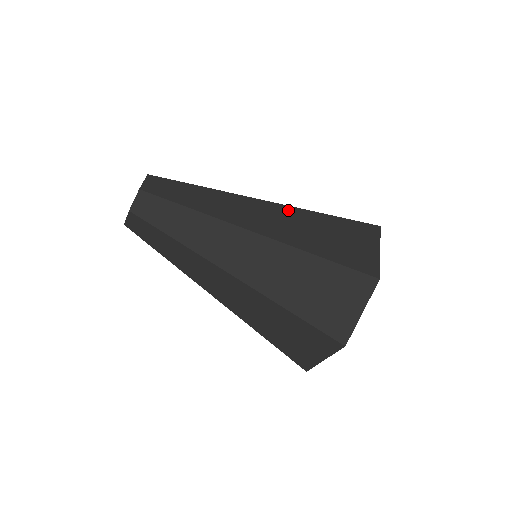
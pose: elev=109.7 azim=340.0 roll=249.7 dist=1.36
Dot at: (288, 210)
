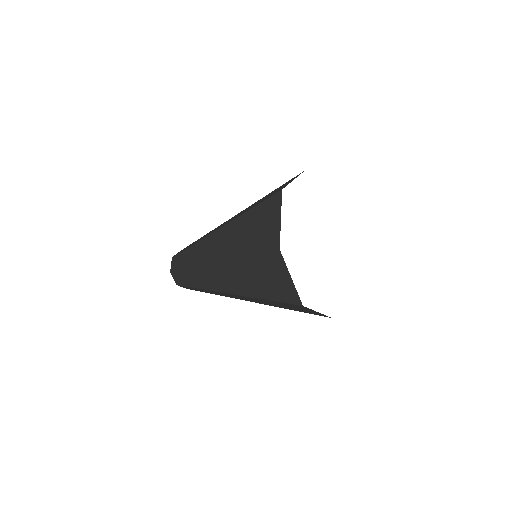
Dot at: (229, 227)
